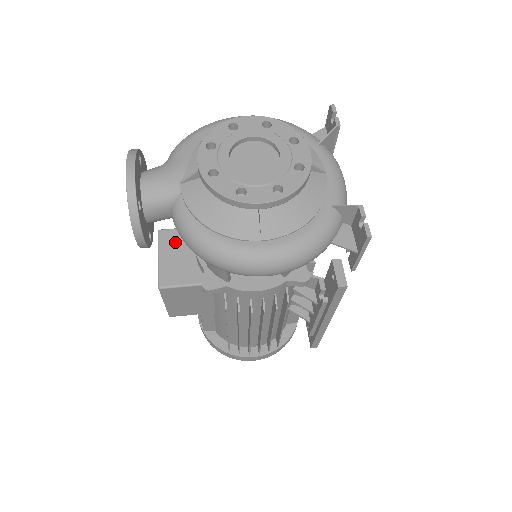
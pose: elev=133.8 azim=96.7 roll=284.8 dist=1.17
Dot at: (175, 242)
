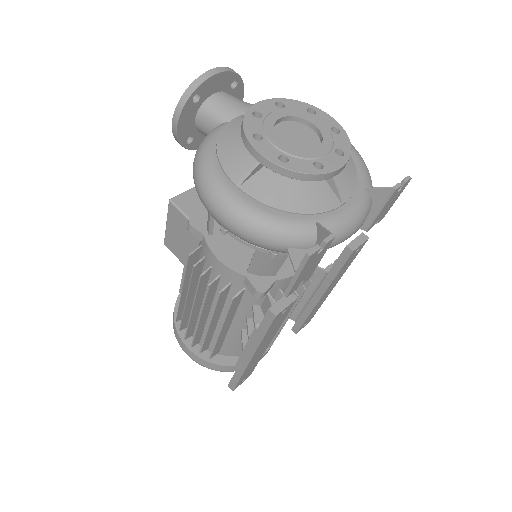
Dot at: occluded
